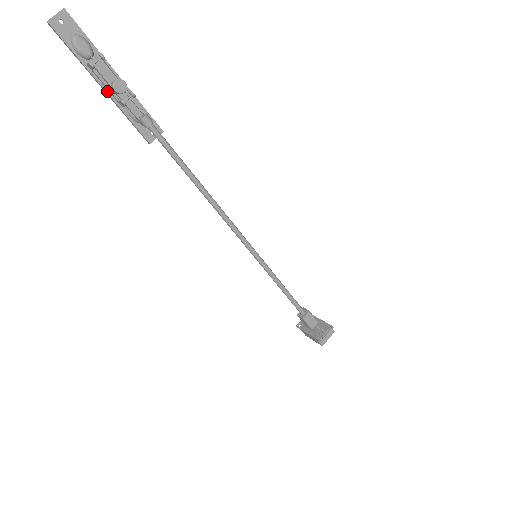
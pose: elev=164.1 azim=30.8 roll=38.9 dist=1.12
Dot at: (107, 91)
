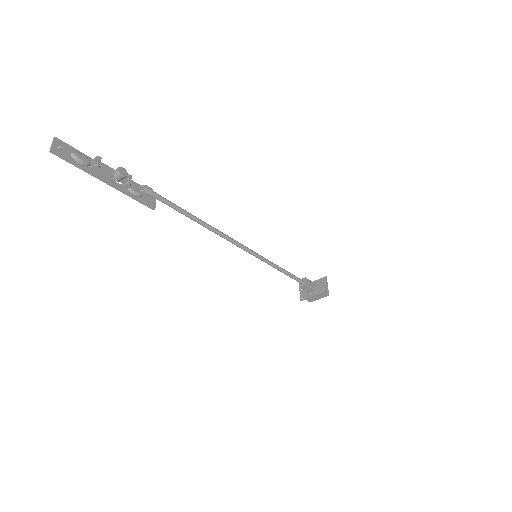
Dot at: (111, 183)
